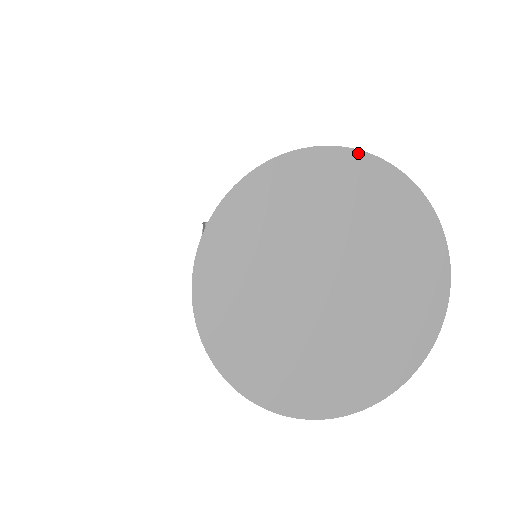
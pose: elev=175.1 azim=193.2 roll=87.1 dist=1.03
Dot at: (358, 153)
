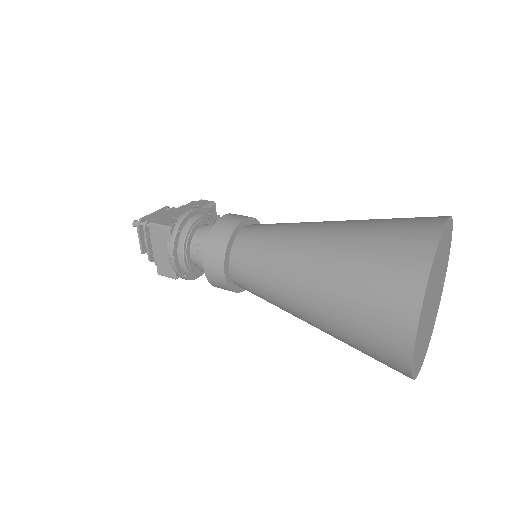
Dot at: (450, 218)
